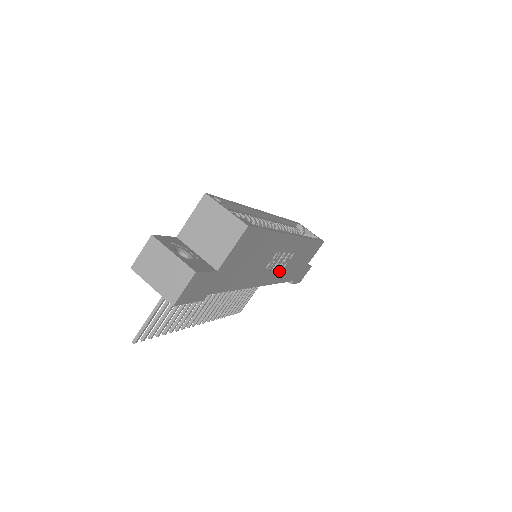
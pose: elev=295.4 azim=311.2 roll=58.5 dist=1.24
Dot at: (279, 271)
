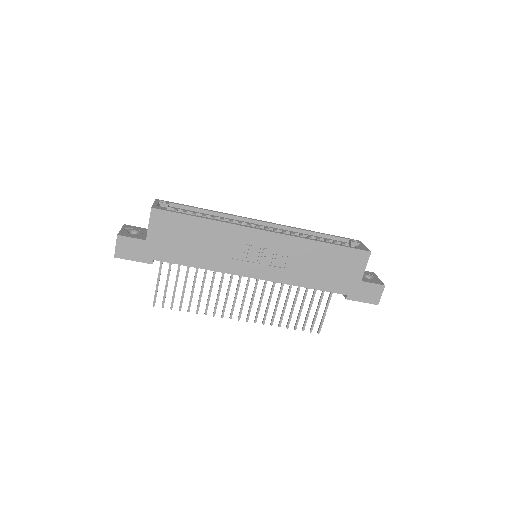
Dot at: (278, 269)
